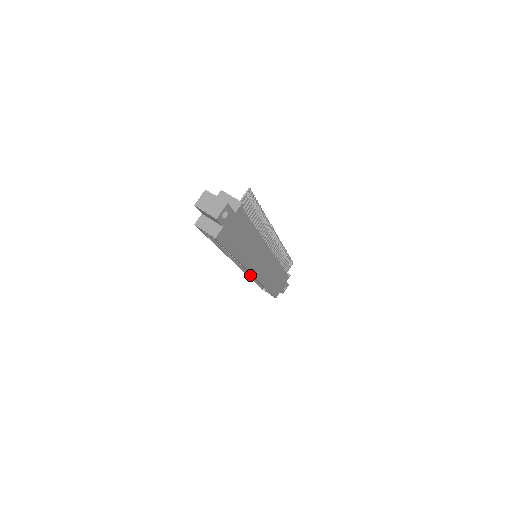
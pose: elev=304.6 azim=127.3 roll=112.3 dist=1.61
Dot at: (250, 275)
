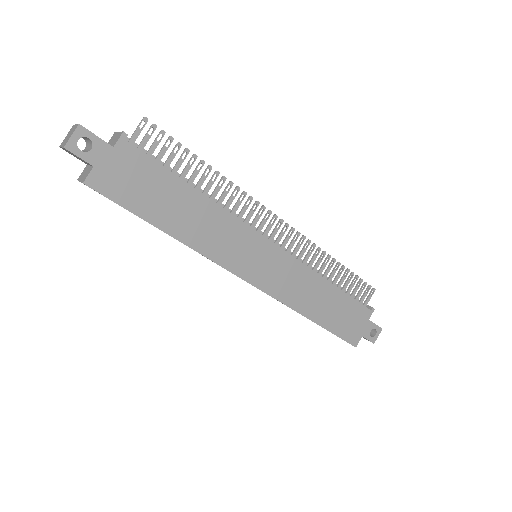
Dot at: occluded
